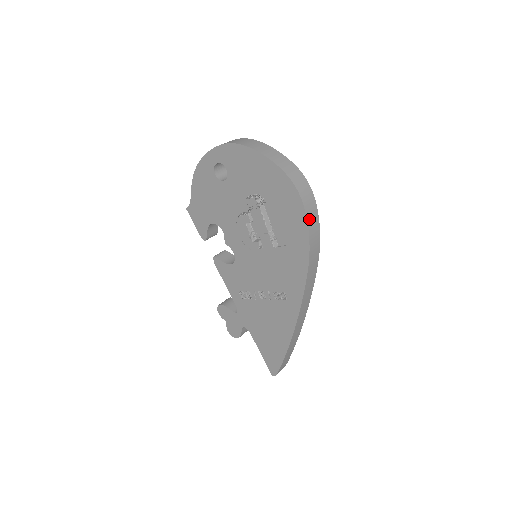
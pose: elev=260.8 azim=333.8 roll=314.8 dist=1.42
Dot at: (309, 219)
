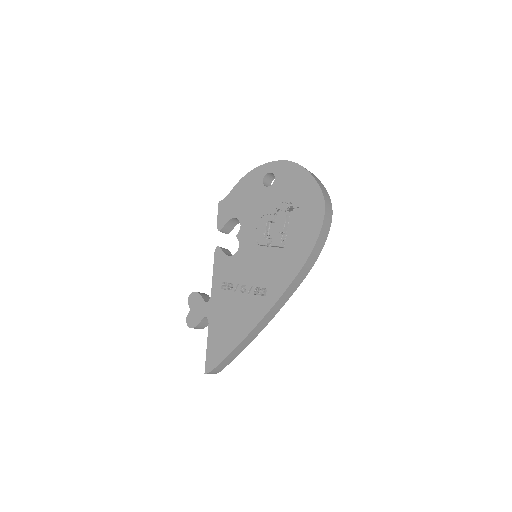
Dot at: (322, 232)
